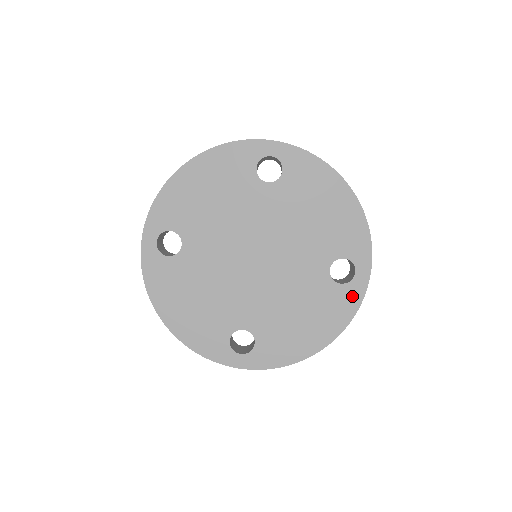
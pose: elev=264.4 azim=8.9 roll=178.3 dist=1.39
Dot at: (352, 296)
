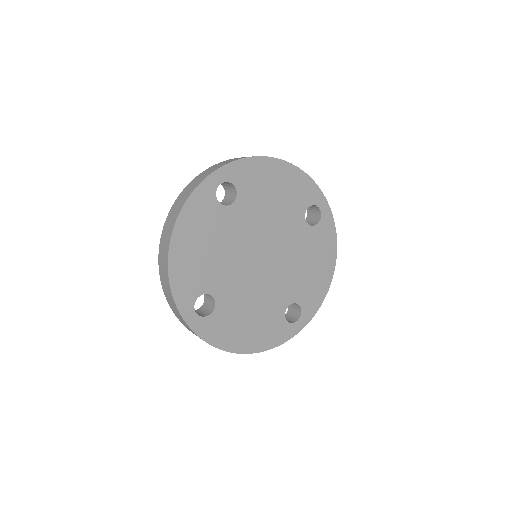
Dot at: (285, 333)
